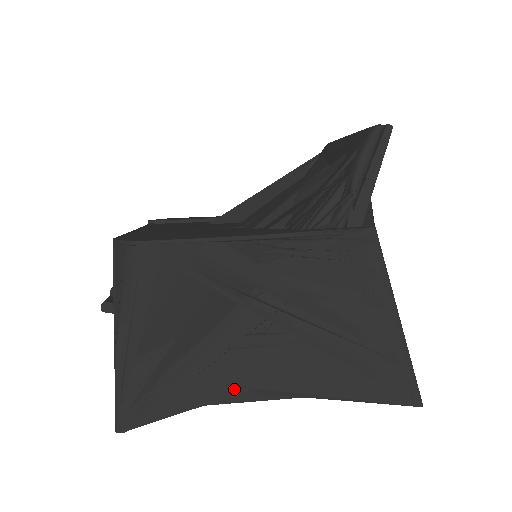
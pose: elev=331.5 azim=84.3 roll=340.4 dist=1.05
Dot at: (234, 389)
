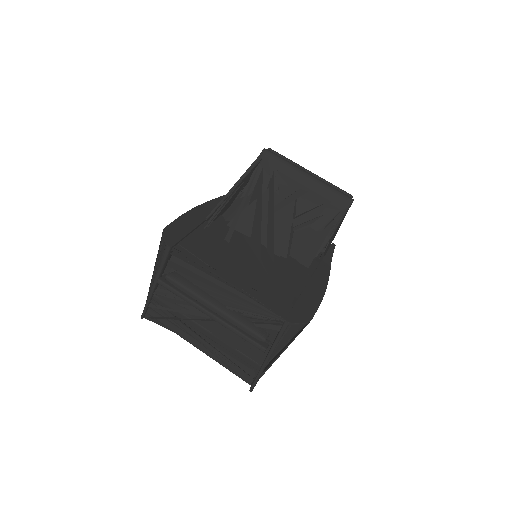
Dot at: occluded
